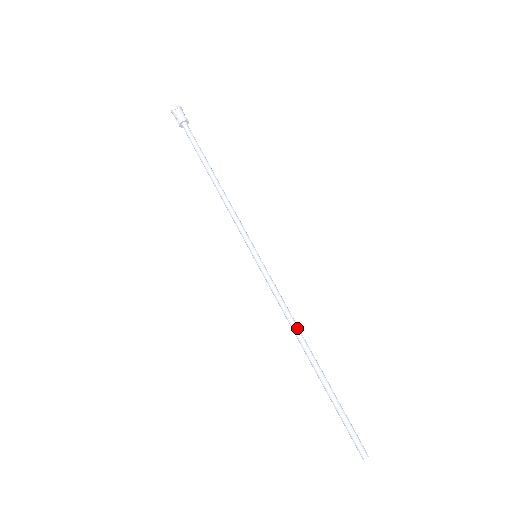
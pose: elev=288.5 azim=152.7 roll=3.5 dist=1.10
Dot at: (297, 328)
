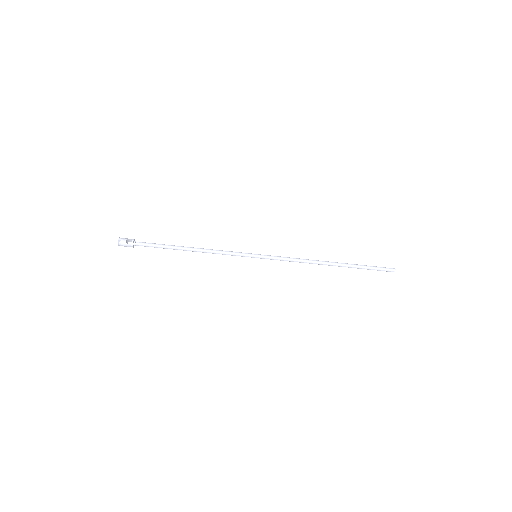
Dot at: (312, 263)
